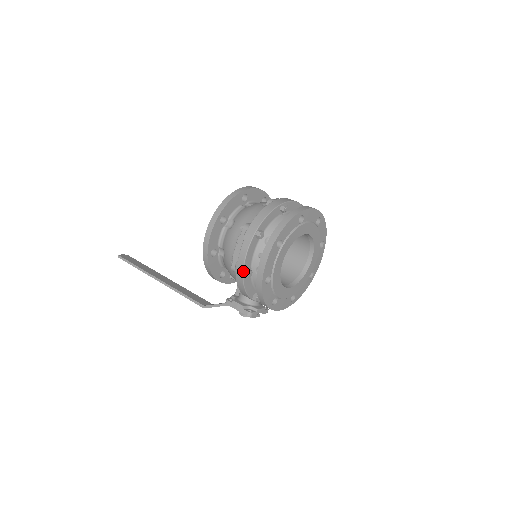
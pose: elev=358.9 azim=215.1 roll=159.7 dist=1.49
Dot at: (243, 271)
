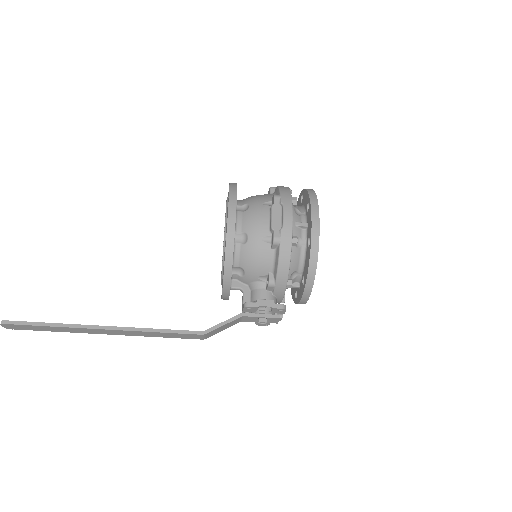
Dot at: (292, 236)
